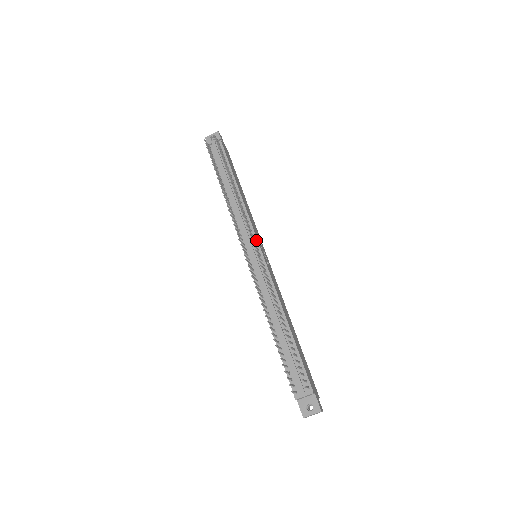
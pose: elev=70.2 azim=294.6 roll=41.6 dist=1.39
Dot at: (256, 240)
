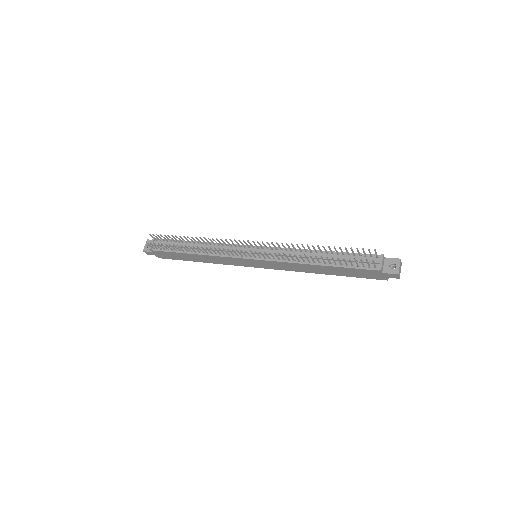
Dot at: (245, 246)
